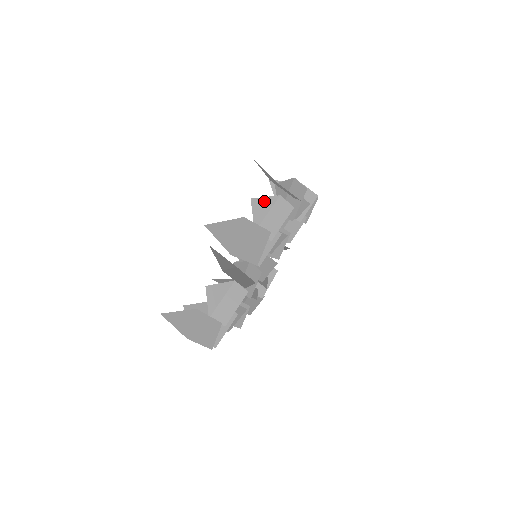
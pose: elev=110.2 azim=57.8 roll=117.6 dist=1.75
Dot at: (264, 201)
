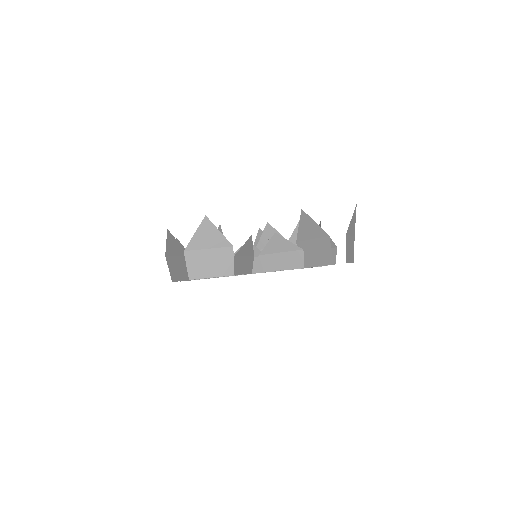
Dot at: occluded
